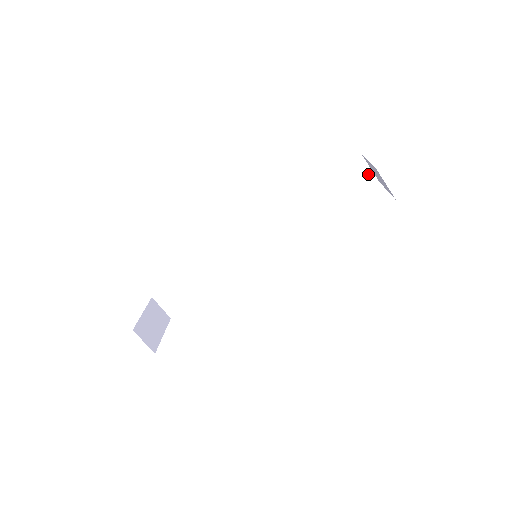
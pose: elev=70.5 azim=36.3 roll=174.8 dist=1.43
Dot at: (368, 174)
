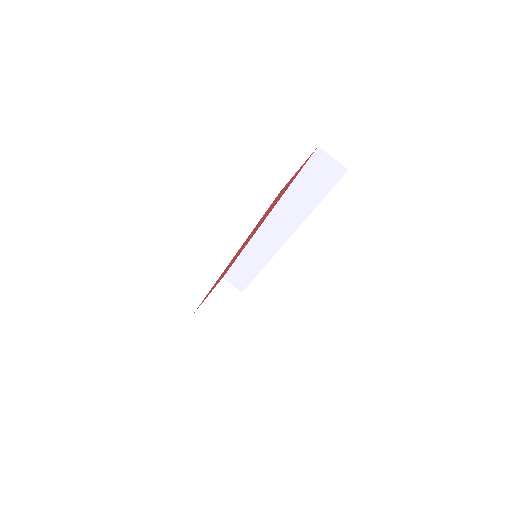
Dot at: (334, 164)
